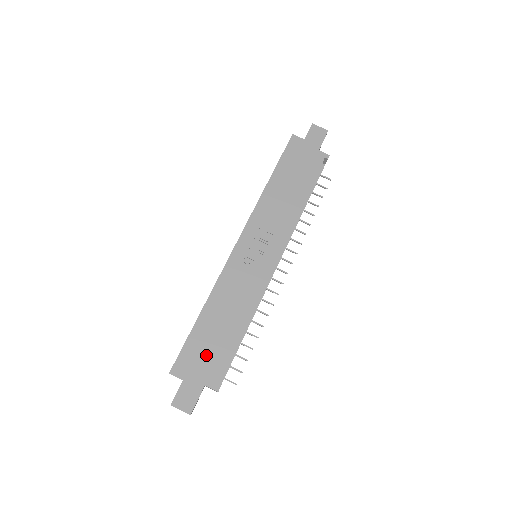
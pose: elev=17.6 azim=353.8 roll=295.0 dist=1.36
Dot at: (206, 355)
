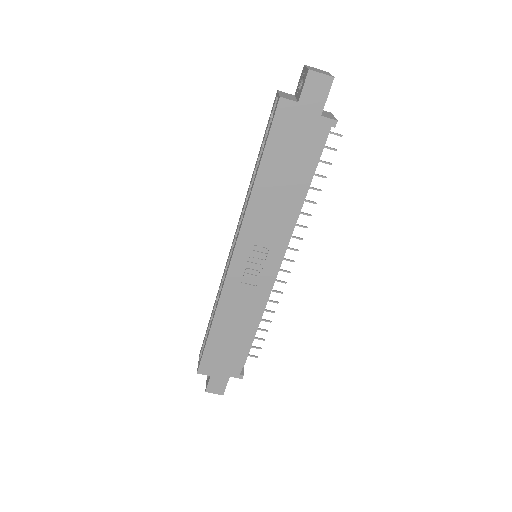
Dot at: (225, 357)
